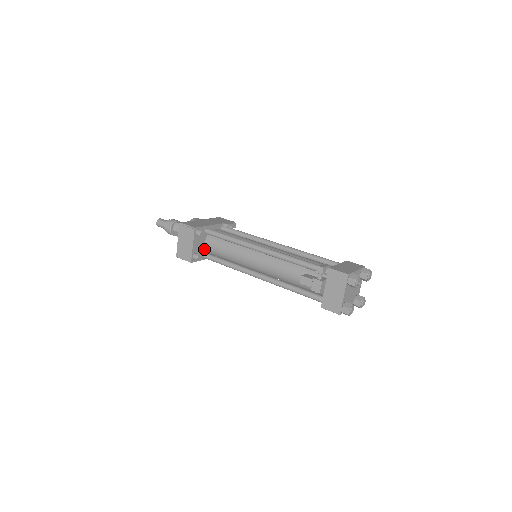
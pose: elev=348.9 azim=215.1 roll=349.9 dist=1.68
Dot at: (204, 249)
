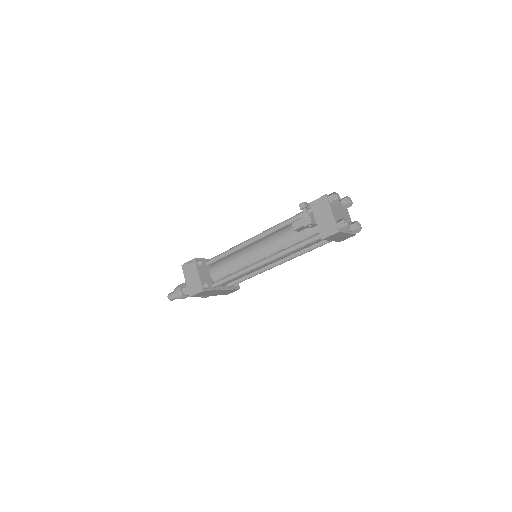
Dot at: (212, 280)
